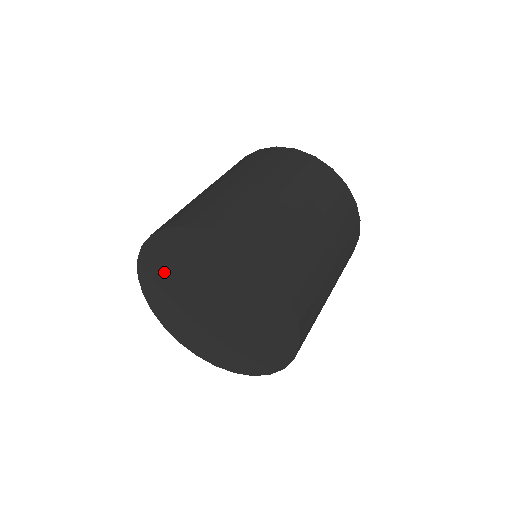
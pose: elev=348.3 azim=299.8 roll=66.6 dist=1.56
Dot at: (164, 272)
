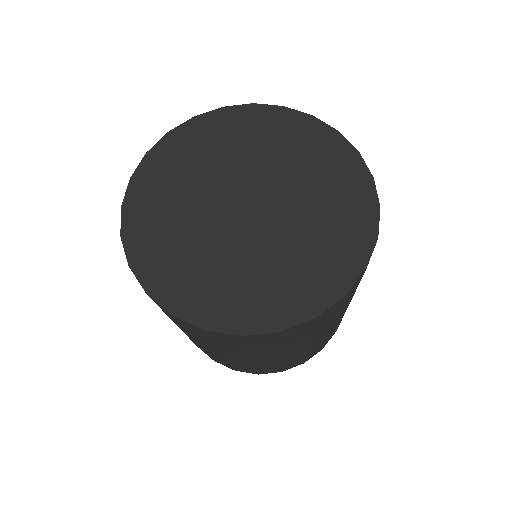
Dot at: (186, 164)
